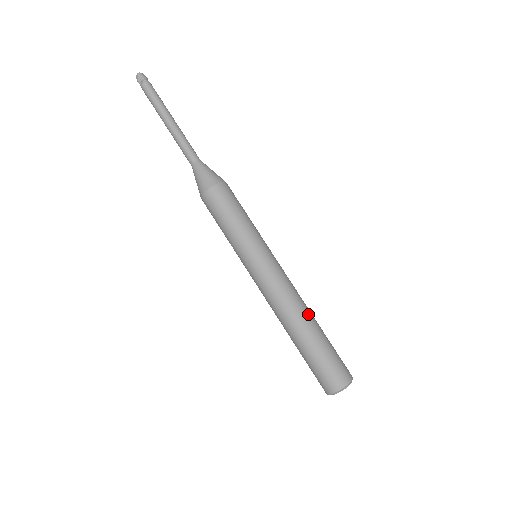
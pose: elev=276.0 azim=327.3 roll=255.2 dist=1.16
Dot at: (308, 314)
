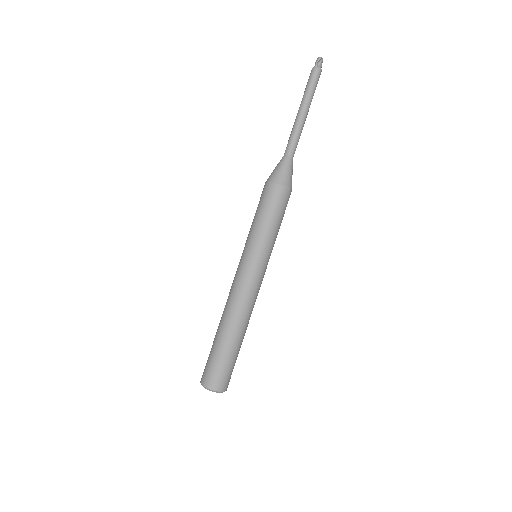
Dot at: occluded
